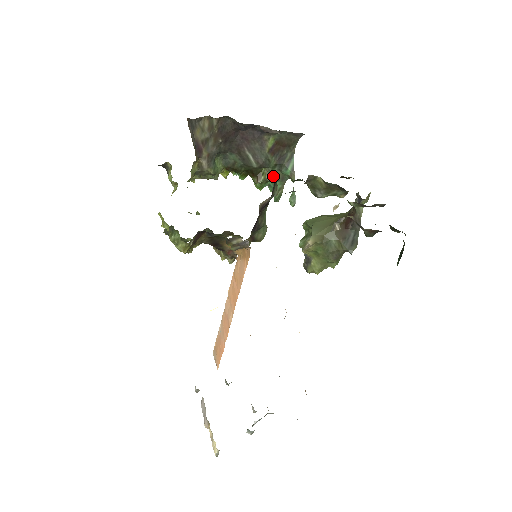
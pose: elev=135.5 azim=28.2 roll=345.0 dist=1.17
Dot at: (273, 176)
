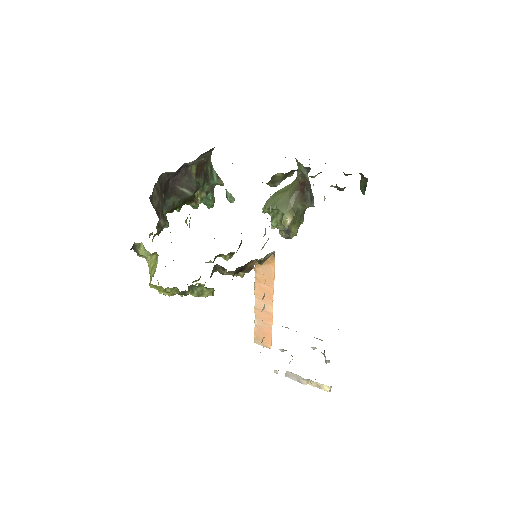
Dot at: (205, 192)
